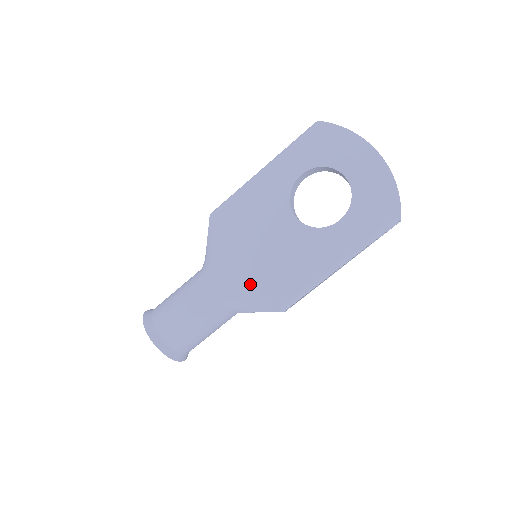
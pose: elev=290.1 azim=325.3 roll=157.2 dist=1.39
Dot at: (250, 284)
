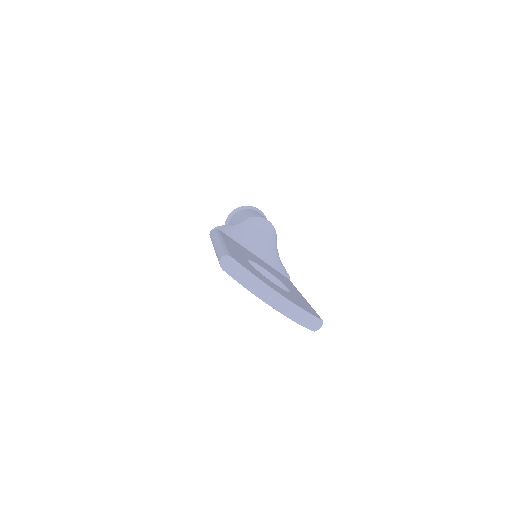
Dot at: occluded
